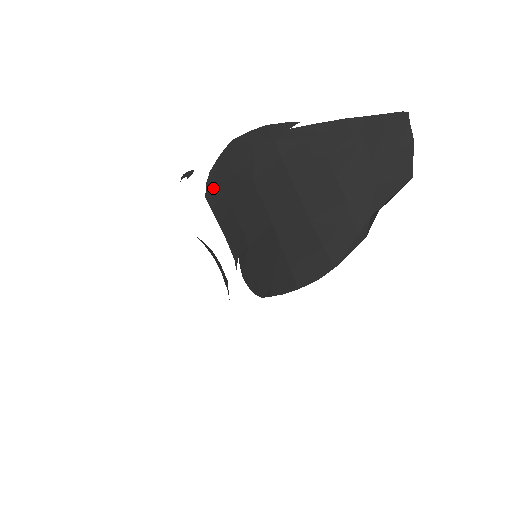
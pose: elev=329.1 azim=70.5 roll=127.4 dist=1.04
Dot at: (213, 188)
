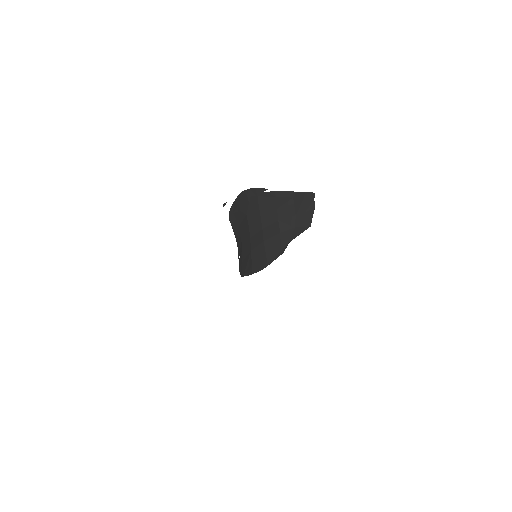
Dot at: (232, 215)
